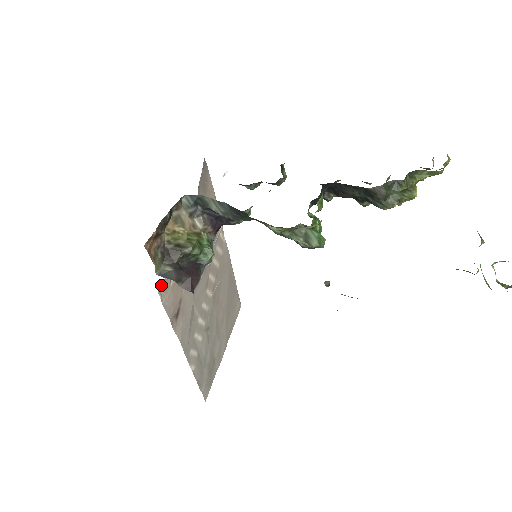
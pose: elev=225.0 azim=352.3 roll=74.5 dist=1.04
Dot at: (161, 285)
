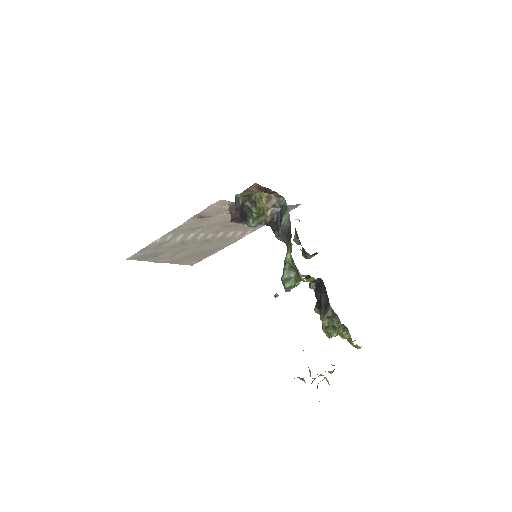
Dot at: (225, 200)
